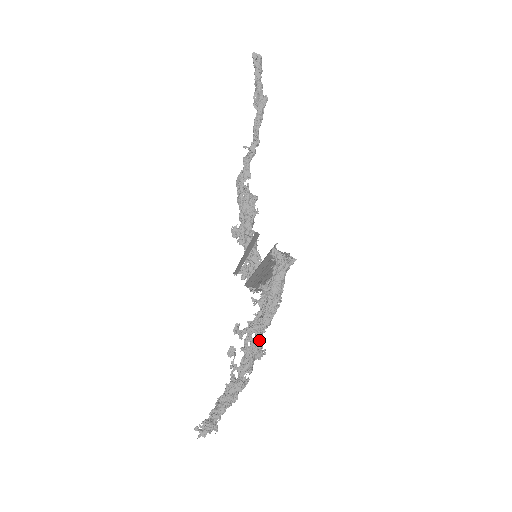
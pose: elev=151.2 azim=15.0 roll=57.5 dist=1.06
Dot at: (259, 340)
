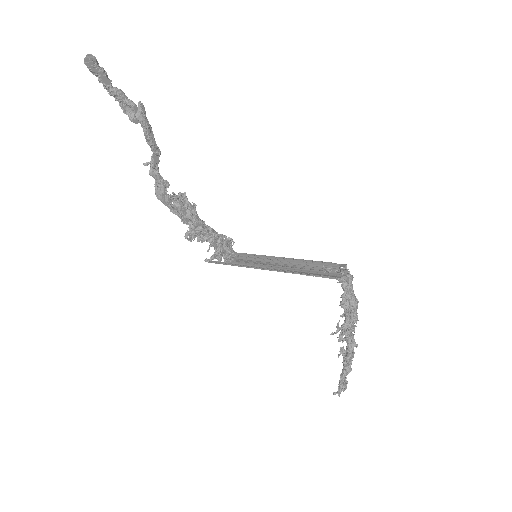
Dot at: (352, 328)
